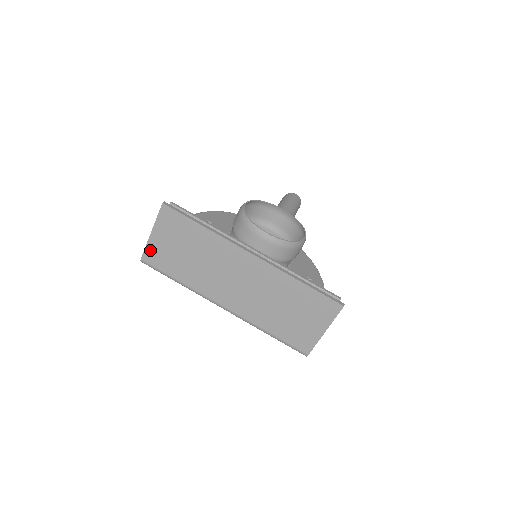
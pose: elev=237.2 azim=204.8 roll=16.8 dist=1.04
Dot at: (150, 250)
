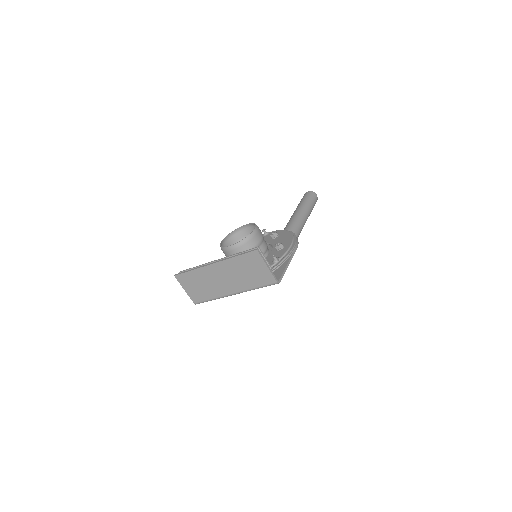
Dot at: (192, 297)
